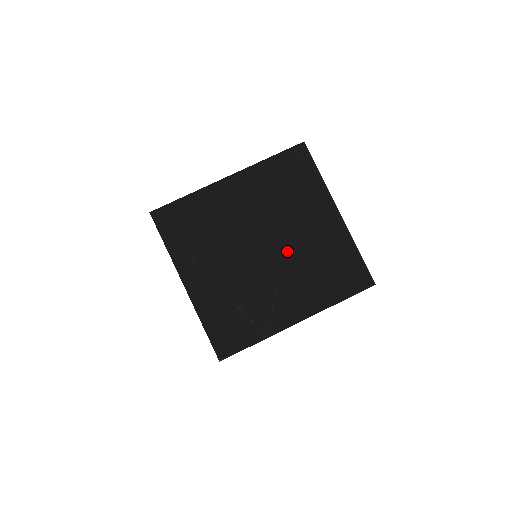
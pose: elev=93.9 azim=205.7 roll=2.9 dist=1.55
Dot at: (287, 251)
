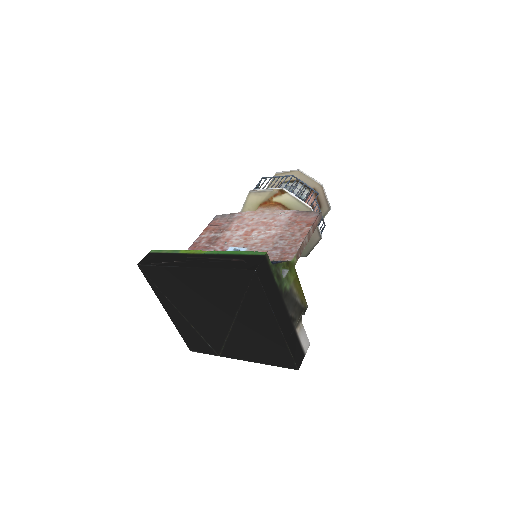
Dot at: (235, 326)
